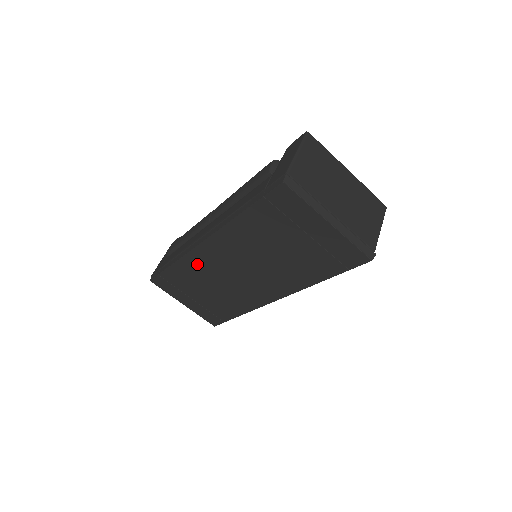
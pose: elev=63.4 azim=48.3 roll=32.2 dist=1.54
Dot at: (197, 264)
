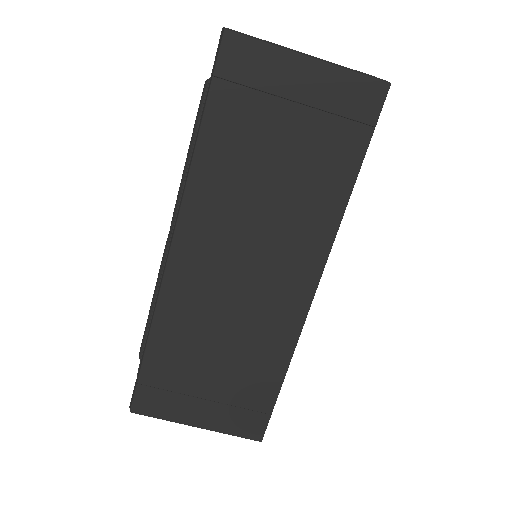
Dot at: (182, 302)
